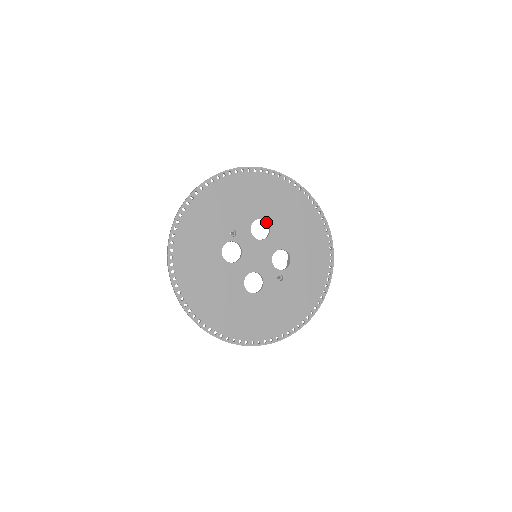
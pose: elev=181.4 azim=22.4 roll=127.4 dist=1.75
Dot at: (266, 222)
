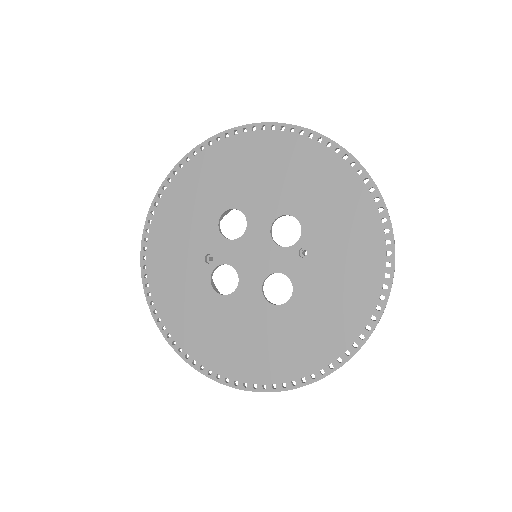
Dot at: occluded
